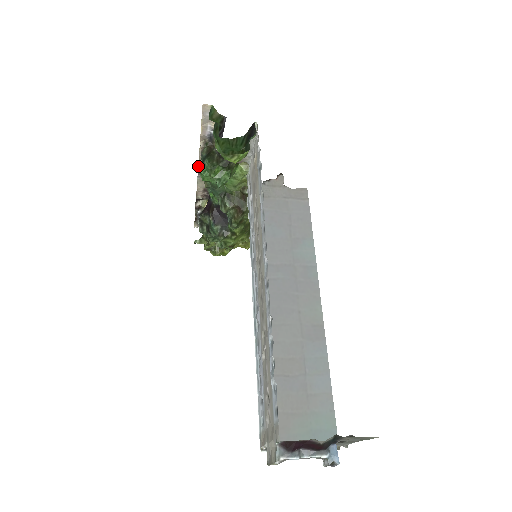
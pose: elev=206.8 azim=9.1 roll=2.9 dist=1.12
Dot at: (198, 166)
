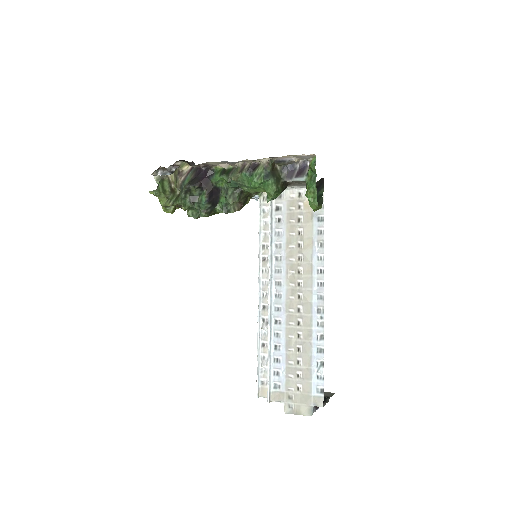
Dot at: (238, 161)
